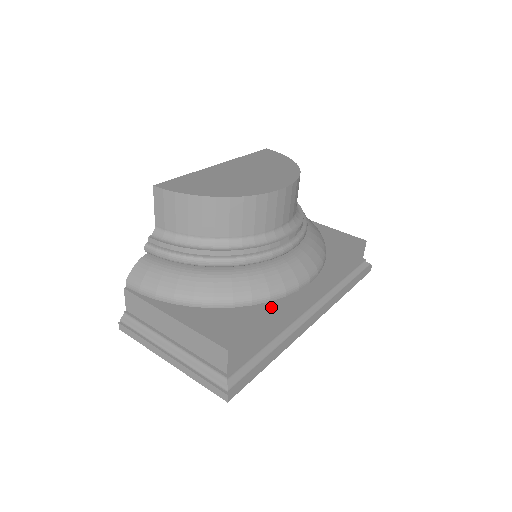
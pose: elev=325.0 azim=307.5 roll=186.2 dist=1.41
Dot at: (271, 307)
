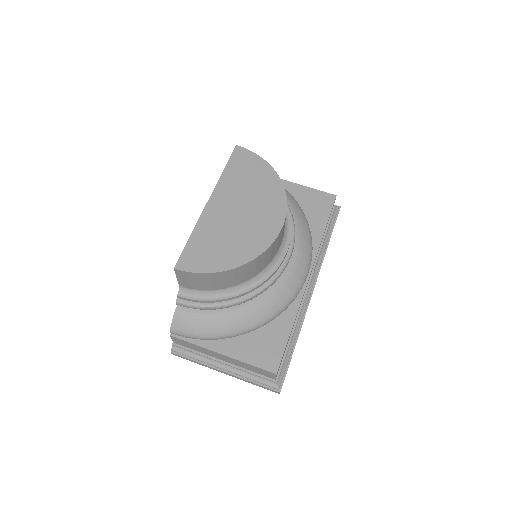
Dot at: (289, 315)
